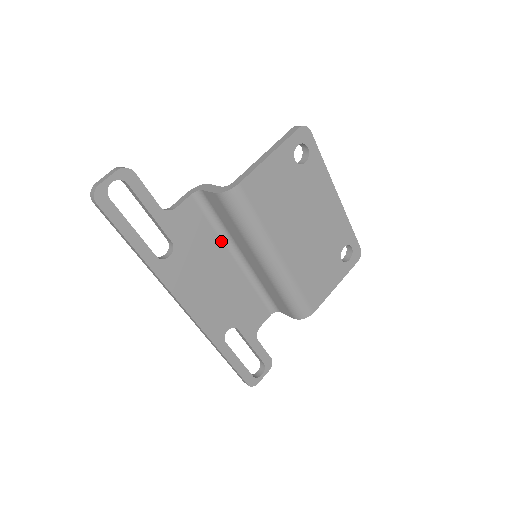
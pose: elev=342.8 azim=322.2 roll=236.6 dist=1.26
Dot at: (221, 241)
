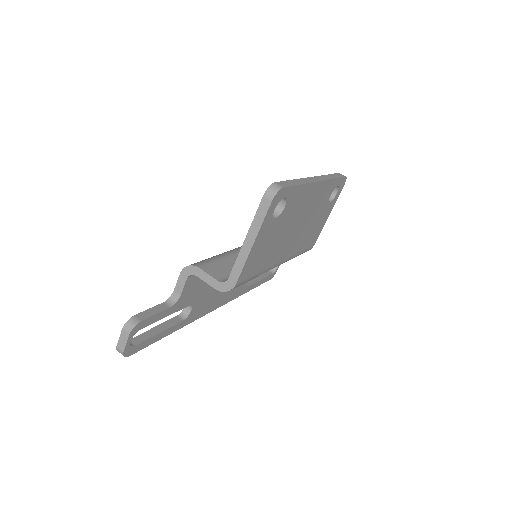
Dot at: occluded
